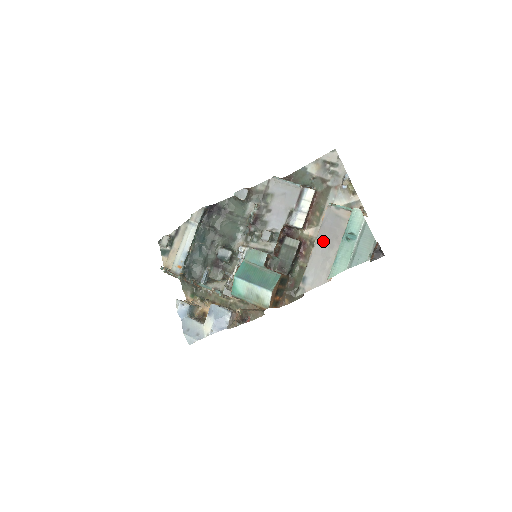
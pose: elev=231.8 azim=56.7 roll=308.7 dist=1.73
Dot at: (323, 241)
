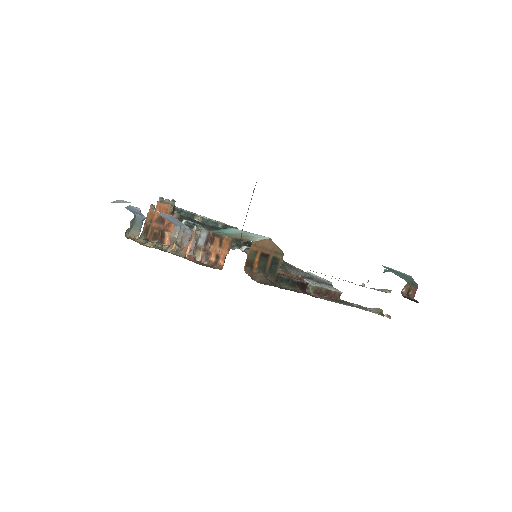
Dot at: occluded
